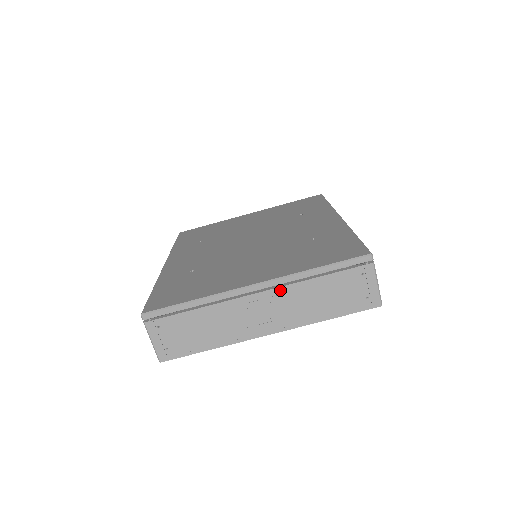
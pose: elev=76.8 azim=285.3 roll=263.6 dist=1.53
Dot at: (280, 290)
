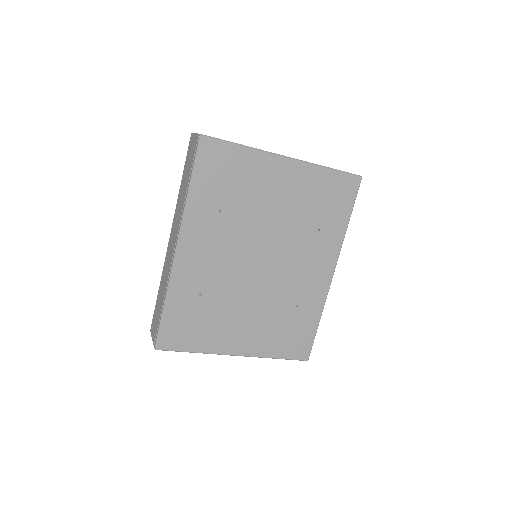
Dot at: occluded
